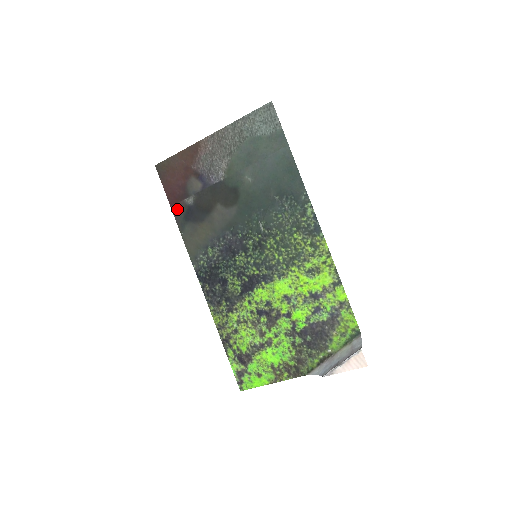
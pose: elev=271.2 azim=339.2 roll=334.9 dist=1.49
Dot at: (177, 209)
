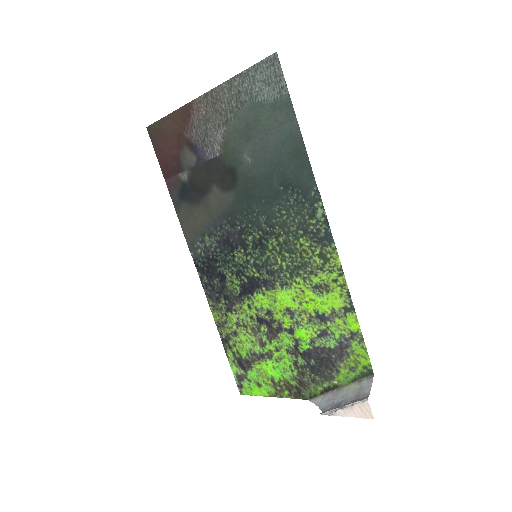
Dot at: (171, 184)
